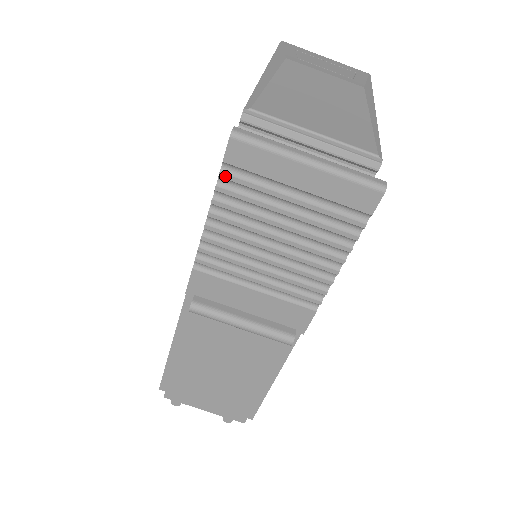
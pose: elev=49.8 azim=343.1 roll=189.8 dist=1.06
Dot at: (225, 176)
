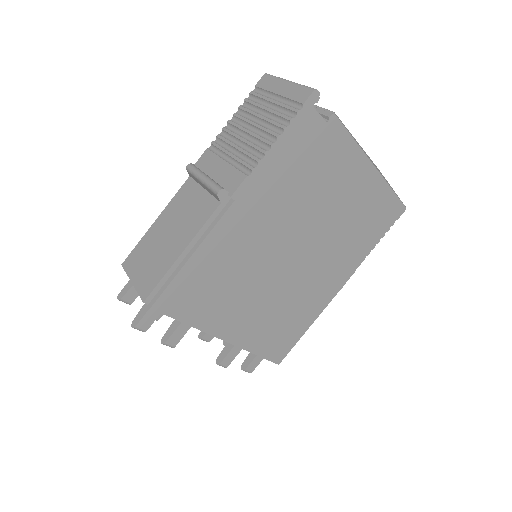
Dot at: (252, 93)
